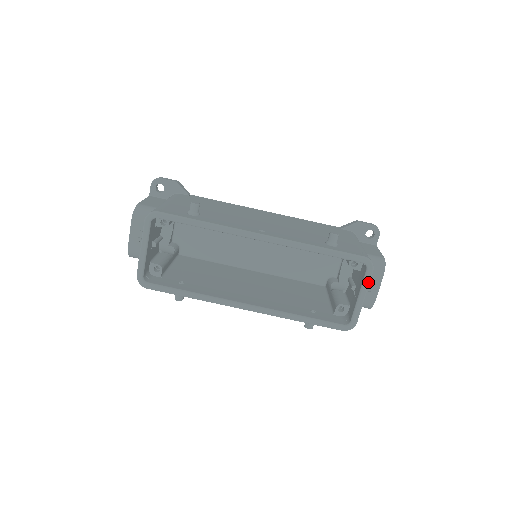
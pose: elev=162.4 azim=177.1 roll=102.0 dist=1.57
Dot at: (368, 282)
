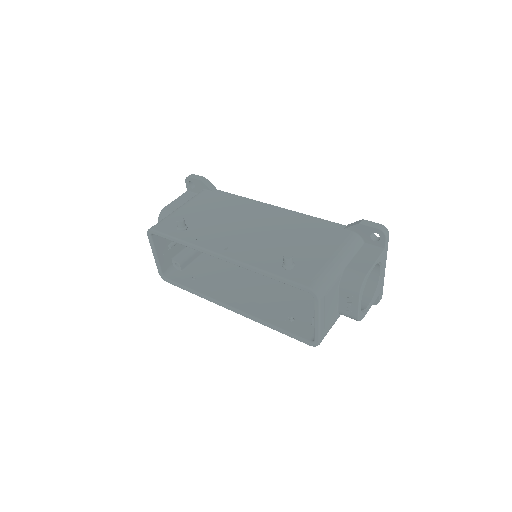
Dot at: (318, 310)
